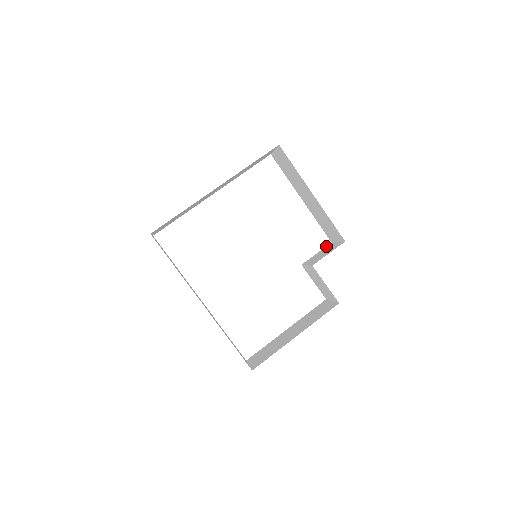
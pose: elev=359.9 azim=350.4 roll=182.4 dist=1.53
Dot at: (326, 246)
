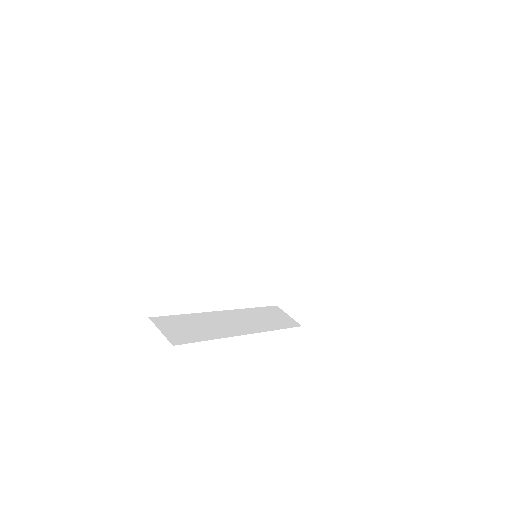
Dot at: (298, 179)
